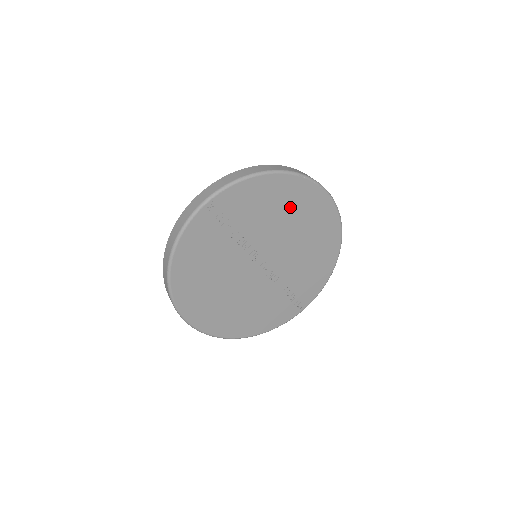
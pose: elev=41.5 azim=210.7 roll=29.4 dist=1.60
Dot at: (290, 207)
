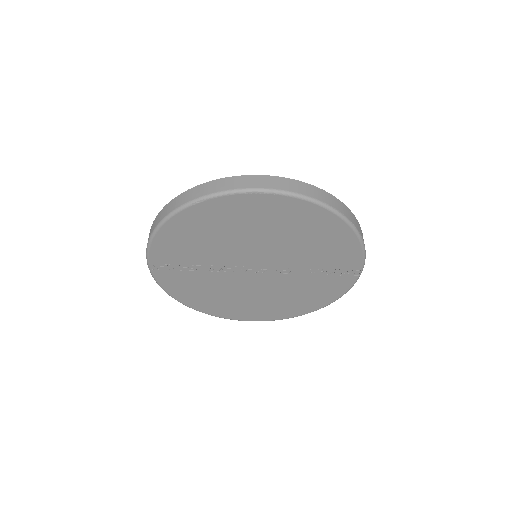
Dot at: (221, 226)
